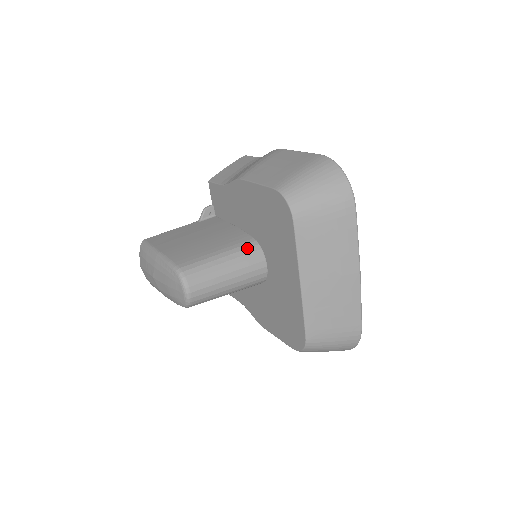
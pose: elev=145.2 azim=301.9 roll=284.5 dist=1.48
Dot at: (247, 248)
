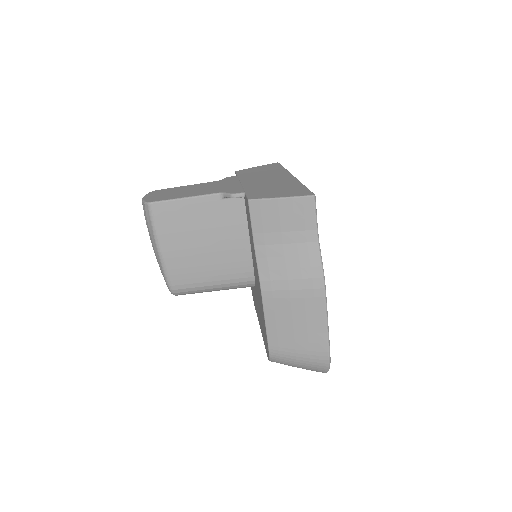
Dot at: (242, 285)
